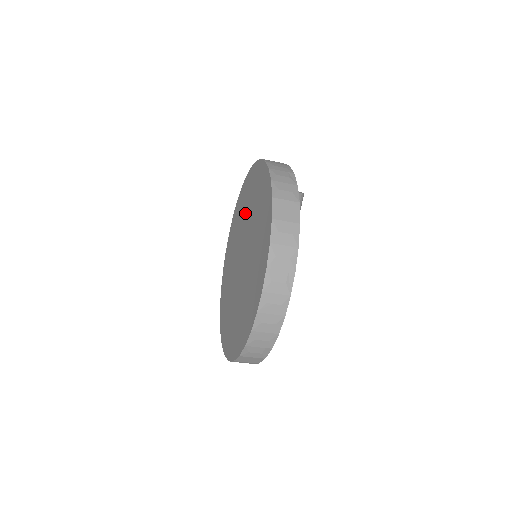
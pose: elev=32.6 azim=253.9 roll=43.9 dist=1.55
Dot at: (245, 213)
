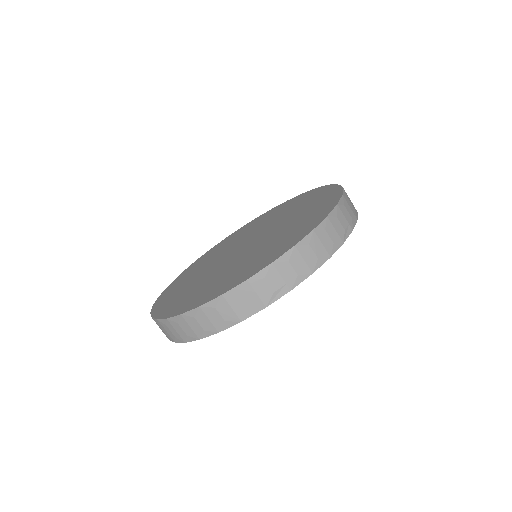
Dot at: (254, 229)
